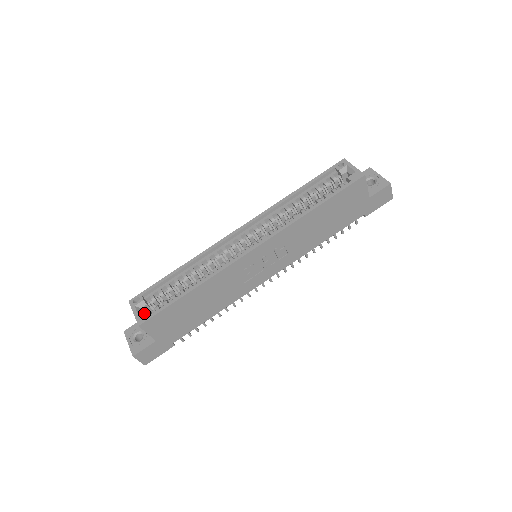
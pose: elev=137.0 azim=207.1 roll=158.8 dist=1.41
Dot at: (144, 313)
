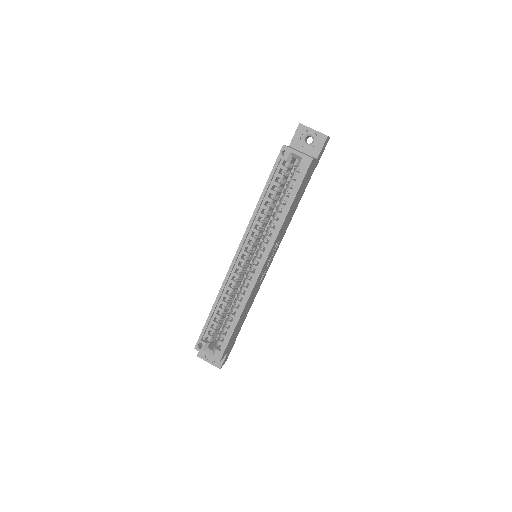
Dot at: (215, 352)
